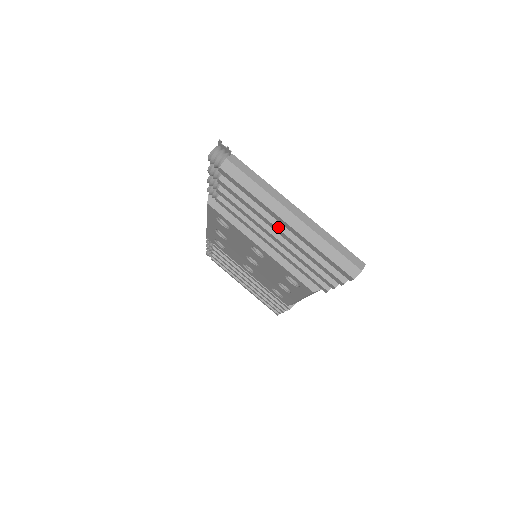
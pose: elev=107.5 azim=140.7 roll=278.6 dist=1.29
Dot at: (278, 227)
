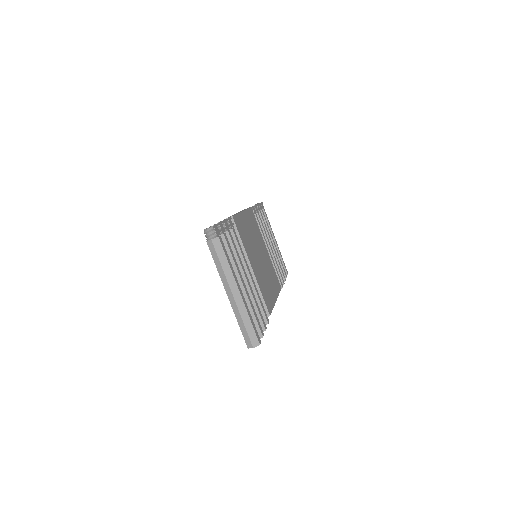
Dot at: occluded
